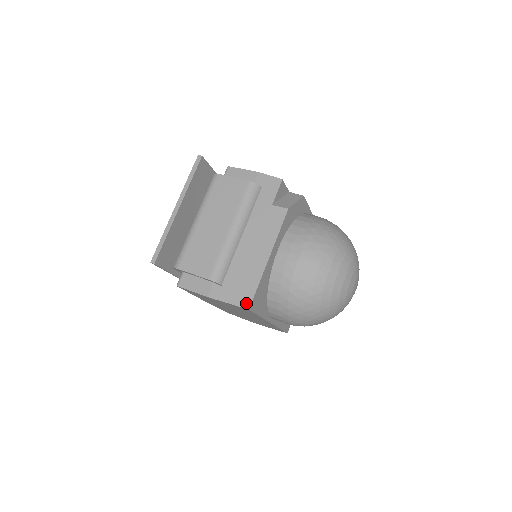
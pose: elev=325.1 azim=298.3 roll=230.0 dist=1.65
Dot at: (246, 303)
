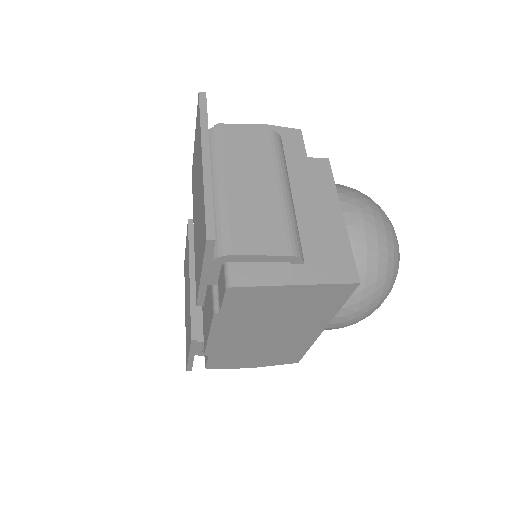
Dot at: (352, 276)
